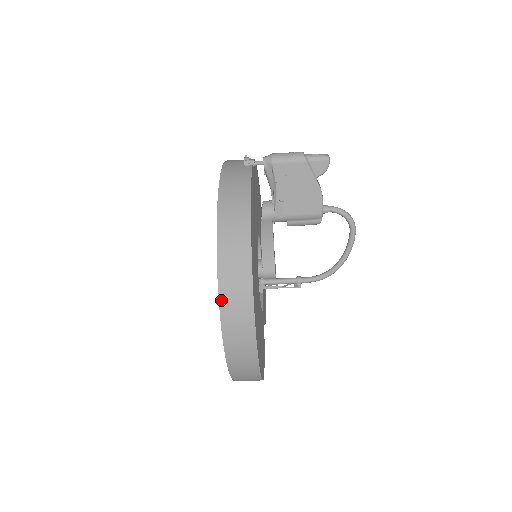
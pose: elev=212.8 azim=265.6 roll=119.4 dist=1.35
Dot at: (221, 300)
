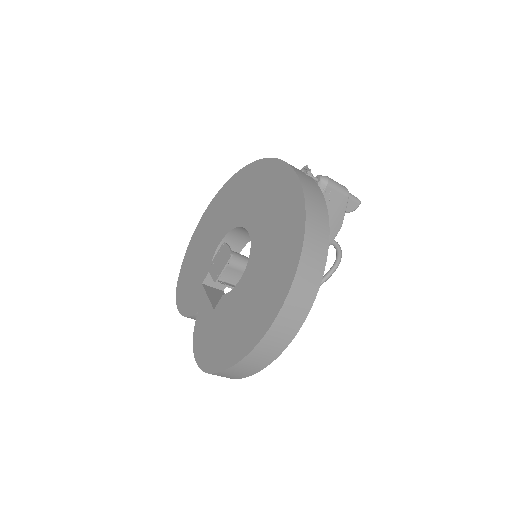
Dot at: (291, 292)
